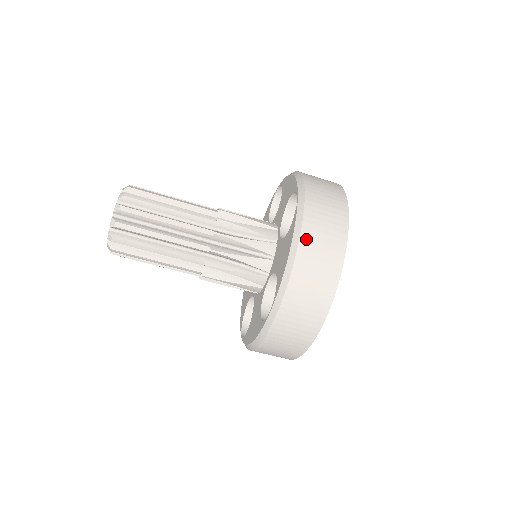
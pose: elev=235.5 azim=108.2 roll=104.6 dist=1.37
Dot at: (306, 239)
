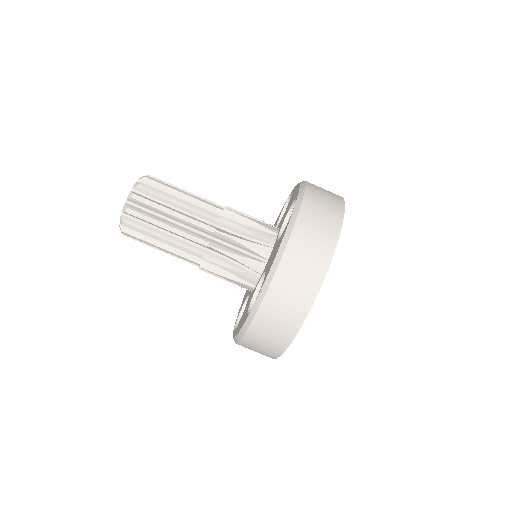
Dot at: occluded
